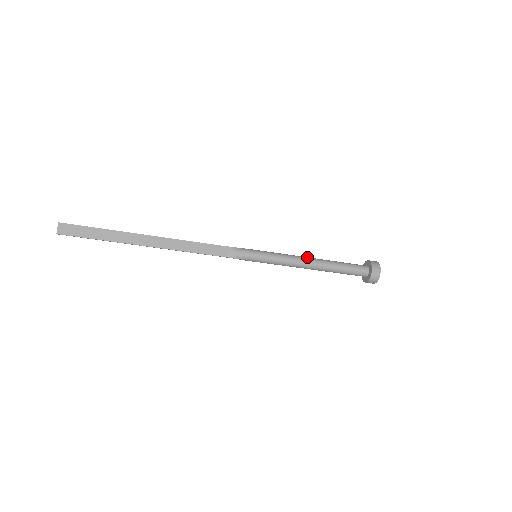
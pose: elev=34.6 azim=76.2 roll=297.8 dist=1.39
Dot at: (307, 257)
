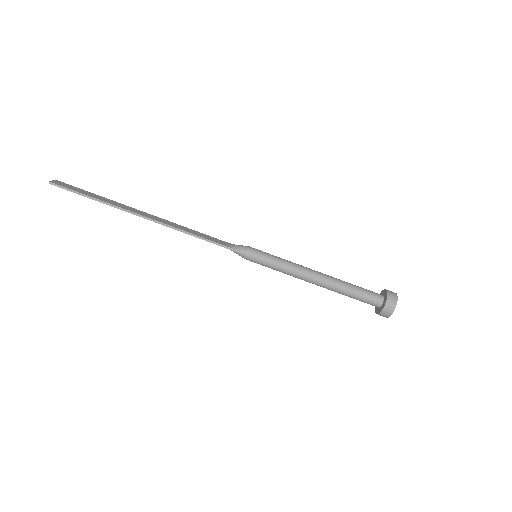
Dot at: occluded
